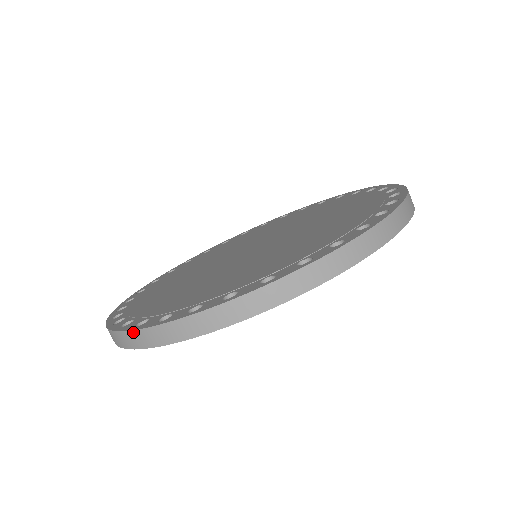
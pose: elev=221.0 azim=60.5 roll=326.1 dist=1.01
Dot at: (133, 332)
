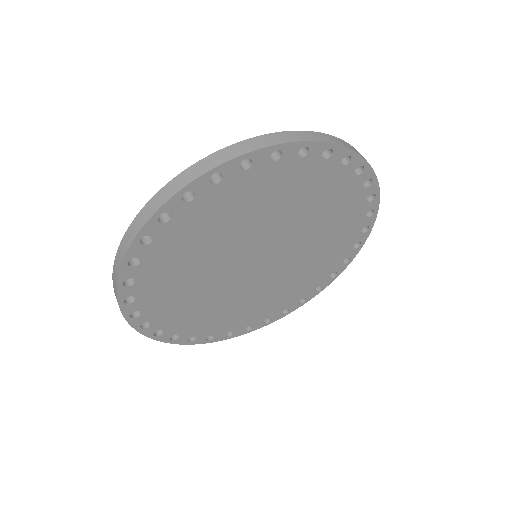
Dot at: (151, 200)
